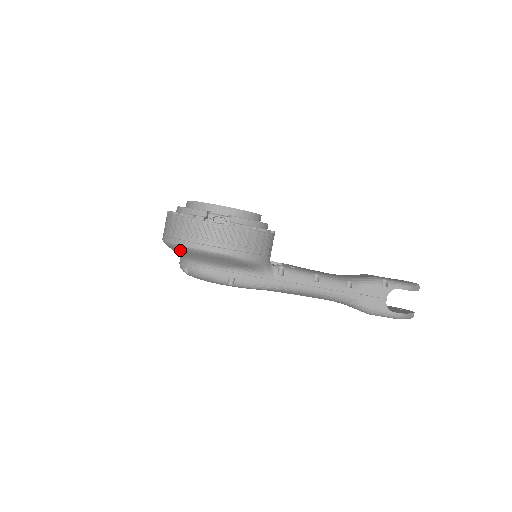
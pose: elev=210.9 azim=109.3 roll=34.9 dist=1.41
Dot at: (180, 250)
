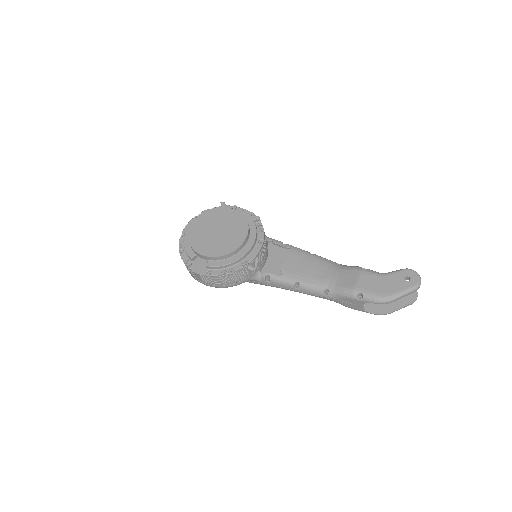
Dot at: occluded
